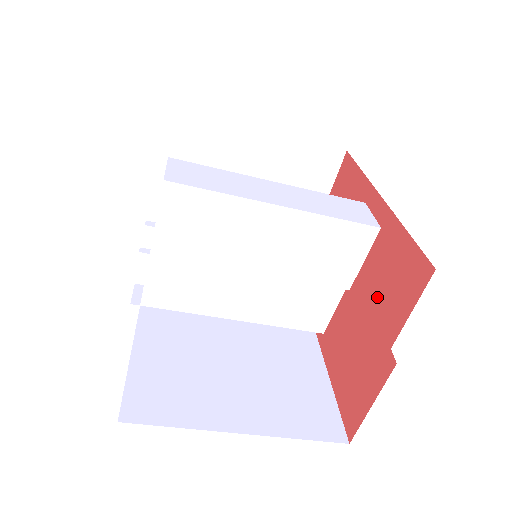
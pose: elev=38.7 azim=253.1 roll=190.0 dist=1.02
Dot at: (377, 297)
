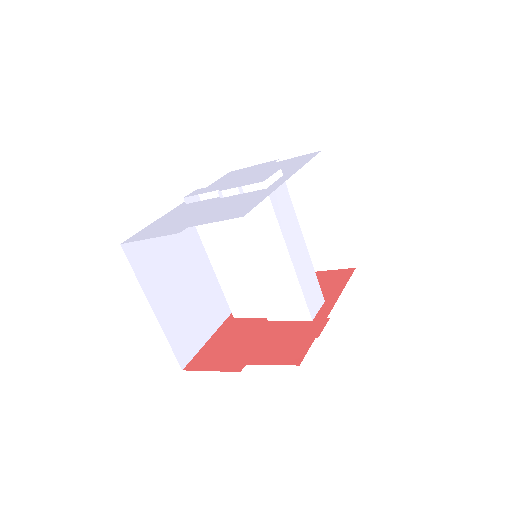
Dot at: (271, 341)
